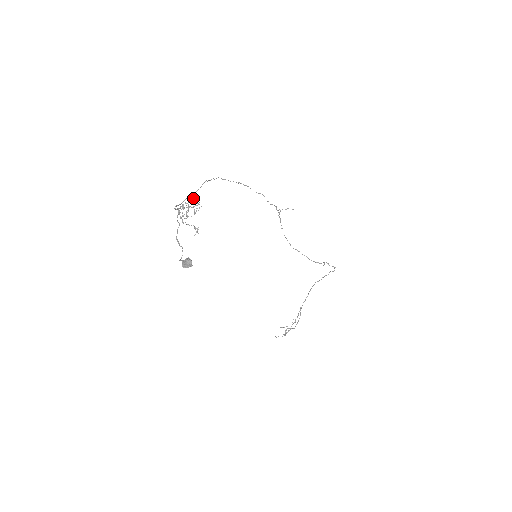
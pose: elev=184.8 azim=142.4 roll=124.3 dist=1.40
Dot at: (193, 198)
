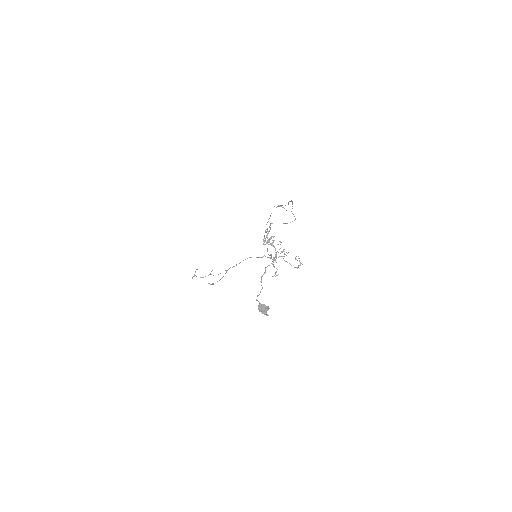
Dot at: occluded
